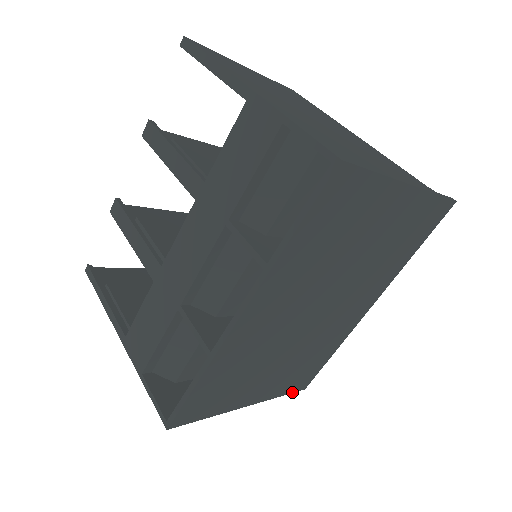
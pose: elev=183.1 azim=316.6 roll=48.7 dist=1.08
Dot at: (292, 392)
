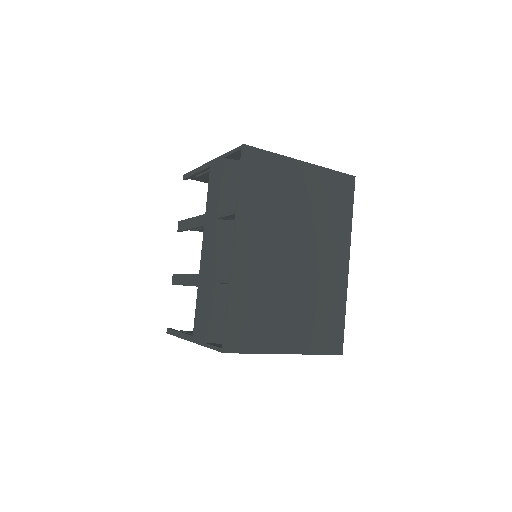
Dot at: (329, 354)
